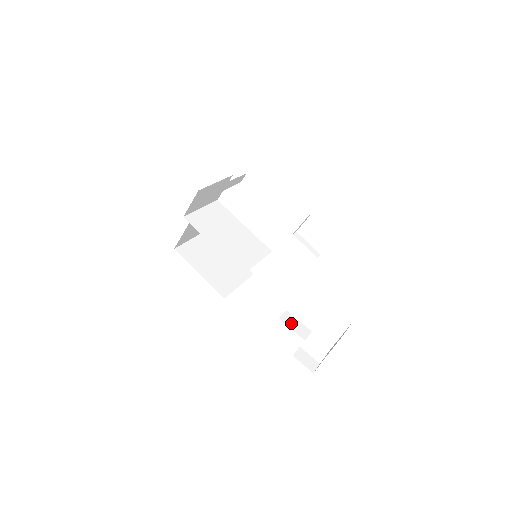
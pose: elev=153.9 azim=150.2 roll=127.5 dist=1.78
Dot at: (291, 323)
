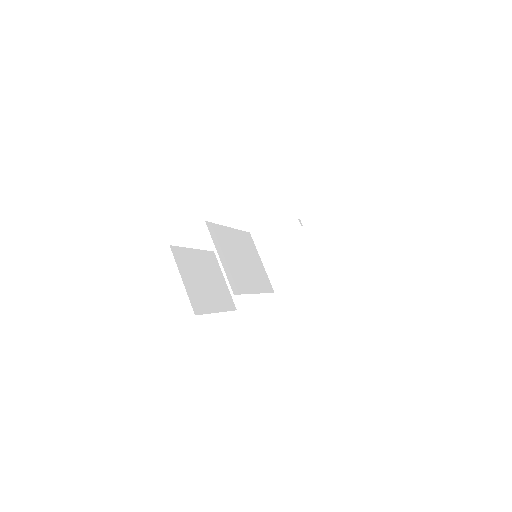
Dot at: occluded
